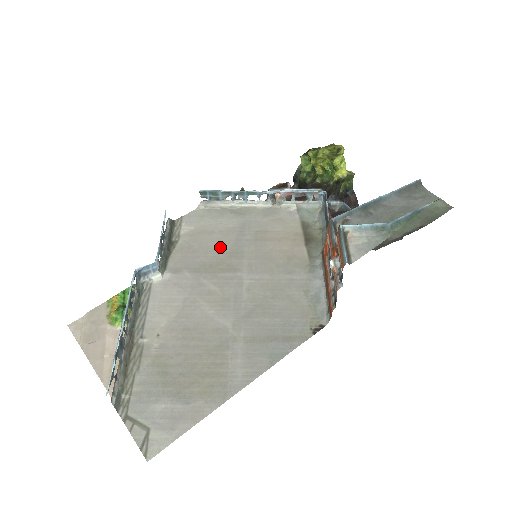
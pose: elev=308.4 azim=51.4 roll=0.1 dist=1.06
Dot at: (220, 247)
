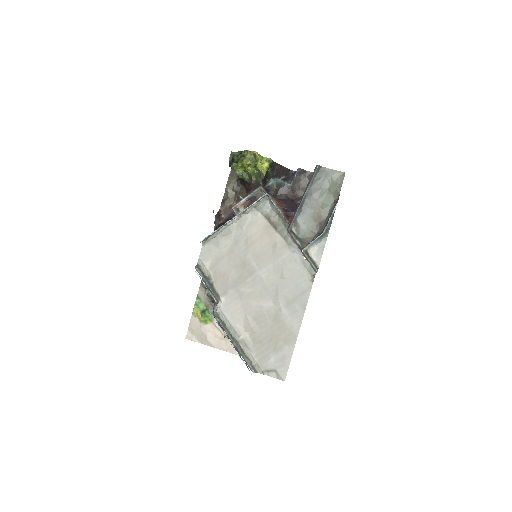
Dot at: (234, 264)
